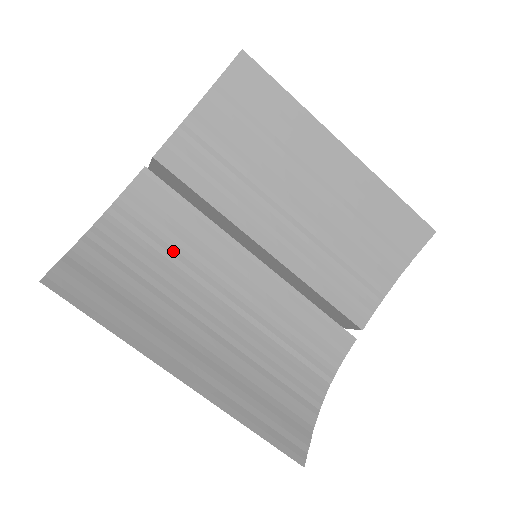
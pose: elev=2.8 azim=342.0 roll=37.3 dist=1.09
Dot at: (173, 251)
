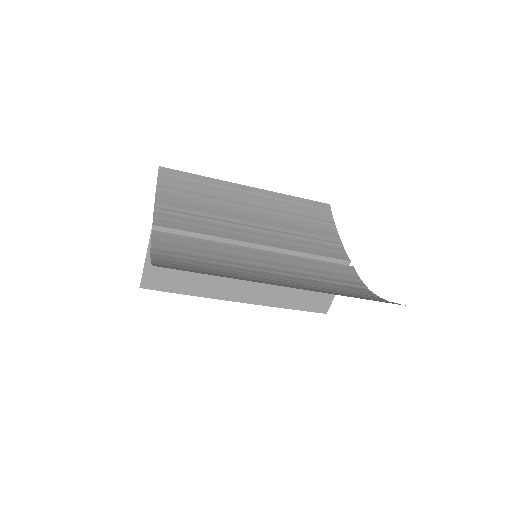
Dot at: (210, 259)
